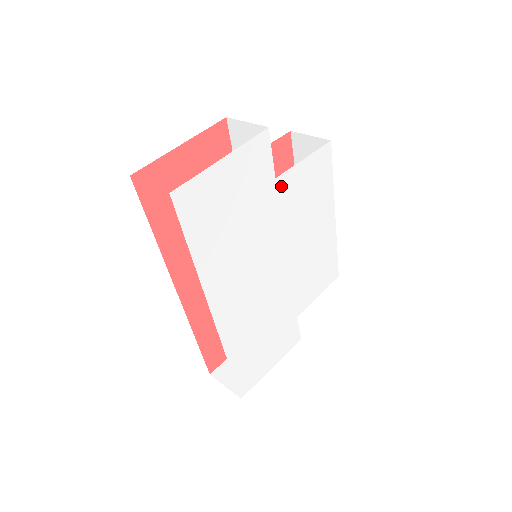
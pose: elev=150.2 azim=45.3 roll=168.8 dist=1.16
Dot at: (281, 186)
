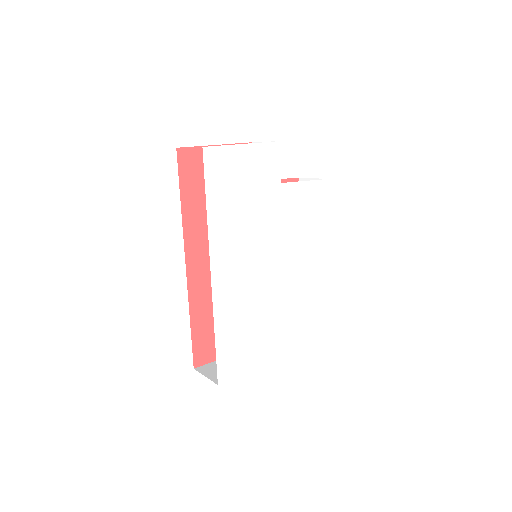
Dot at: (284, 192)
